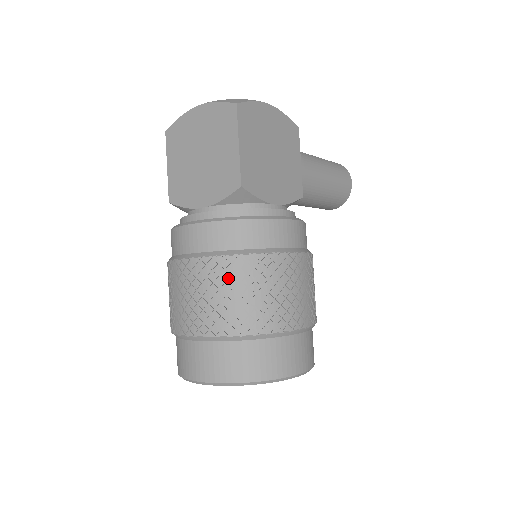
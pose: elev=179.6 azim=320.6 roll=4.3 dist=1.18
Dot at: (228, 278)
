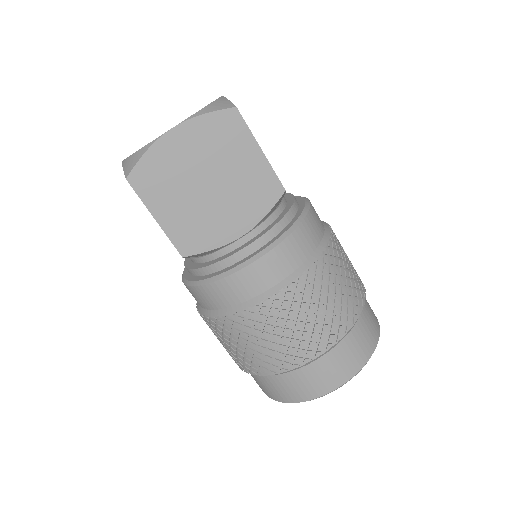
Dot at: (327, 280)
